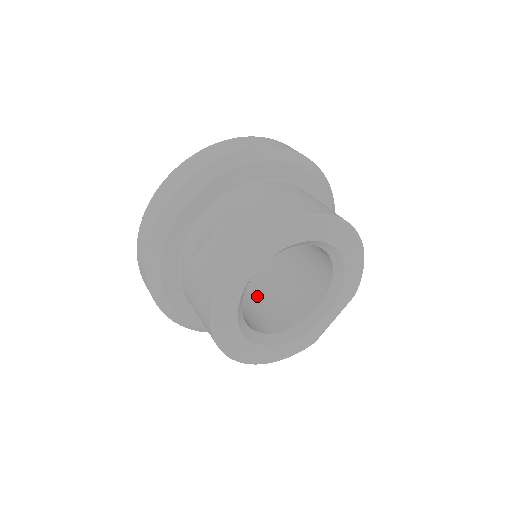
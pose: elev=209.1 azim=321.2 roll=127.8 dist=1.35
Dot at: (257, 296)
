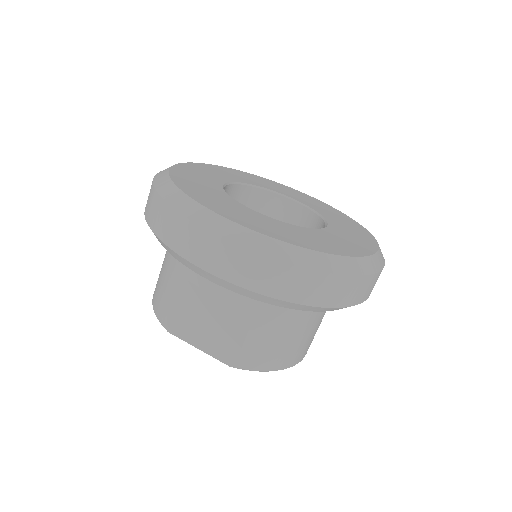
Dot at: occluded
